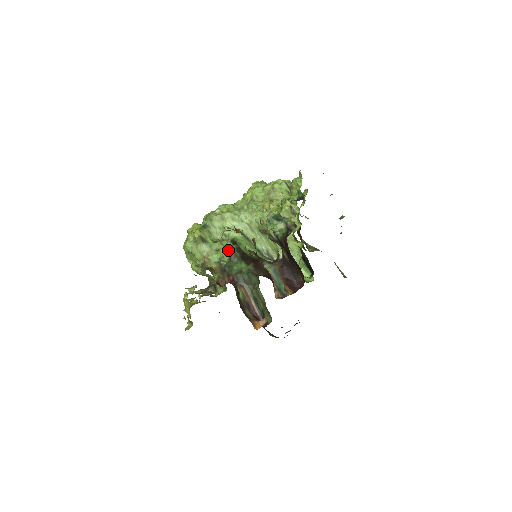
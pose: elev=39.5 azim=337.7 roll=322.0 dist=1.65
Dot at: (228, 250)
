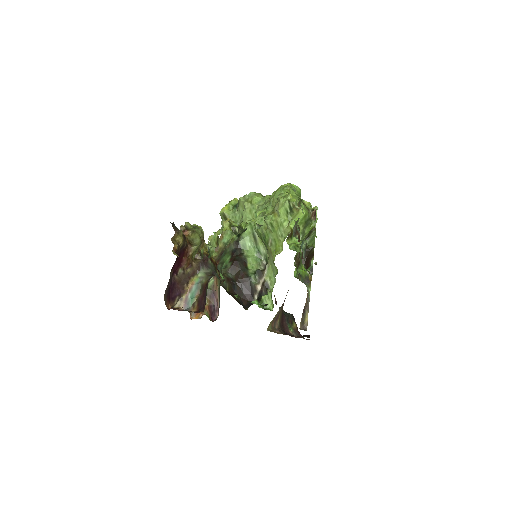
Dot at: (232, 238)
